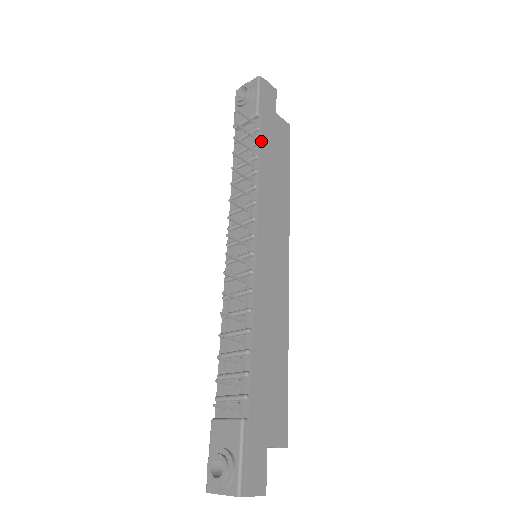
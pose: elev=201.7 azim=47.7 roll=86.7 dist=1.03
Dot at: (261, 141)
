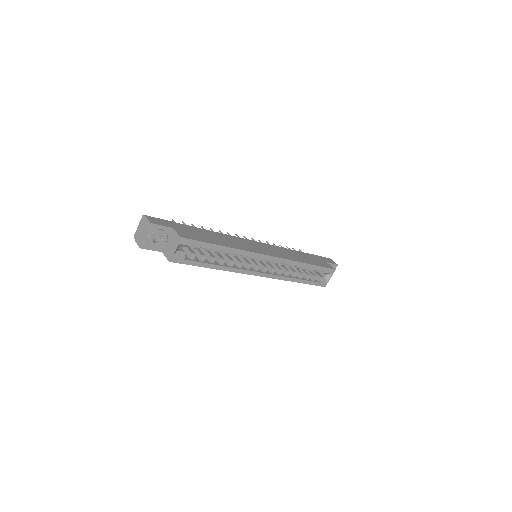
Dot at: (302, 252)
